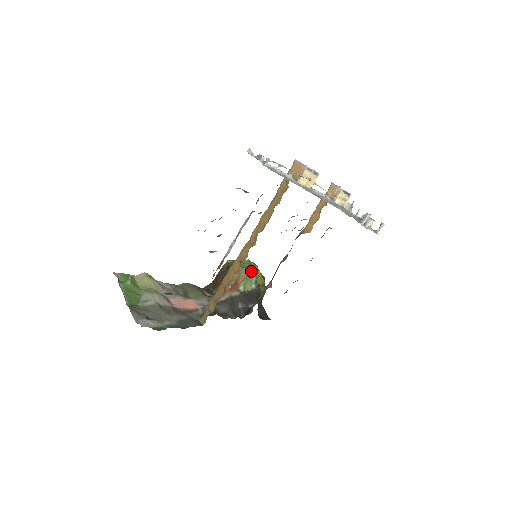
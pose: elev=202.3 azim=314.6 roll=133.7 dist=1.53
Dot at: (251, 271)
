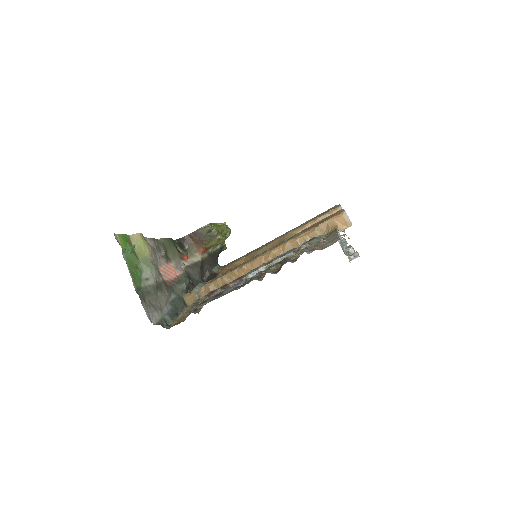
Dot at: (226, 238)
